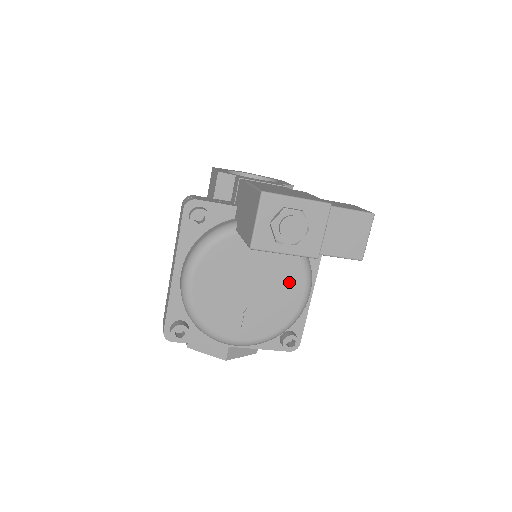
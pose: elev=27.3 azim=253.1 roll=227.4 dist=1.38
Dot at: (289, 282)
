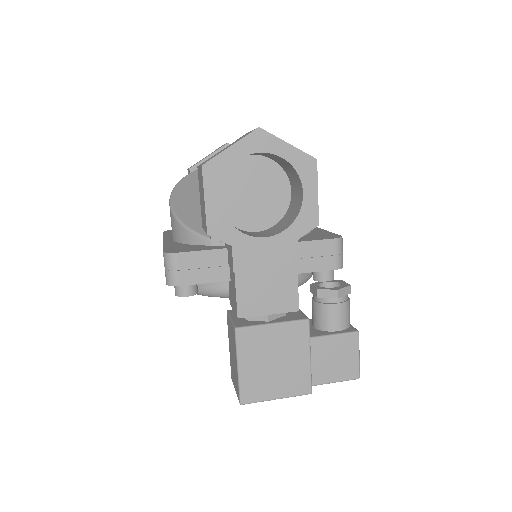
Dot at: occluded
